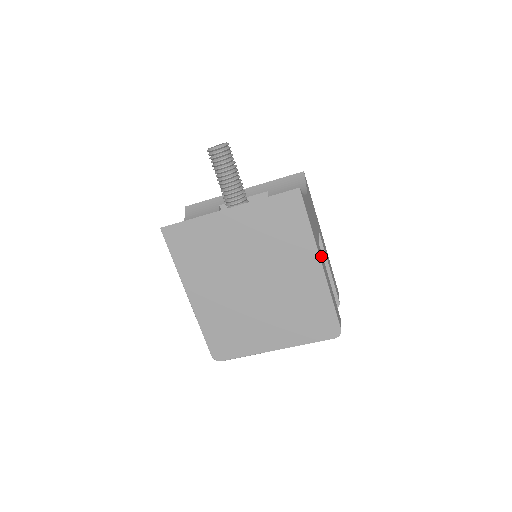
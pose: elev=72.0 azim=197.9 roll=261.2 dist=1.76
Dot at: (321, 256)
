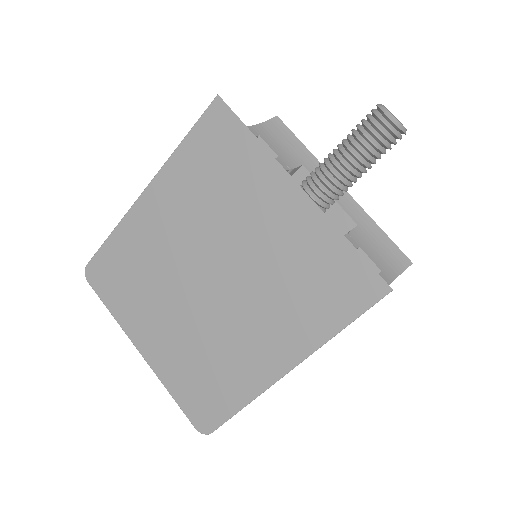
Dot at: occluded
